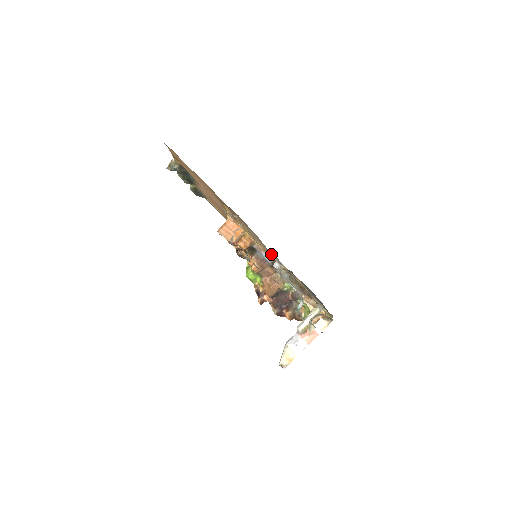
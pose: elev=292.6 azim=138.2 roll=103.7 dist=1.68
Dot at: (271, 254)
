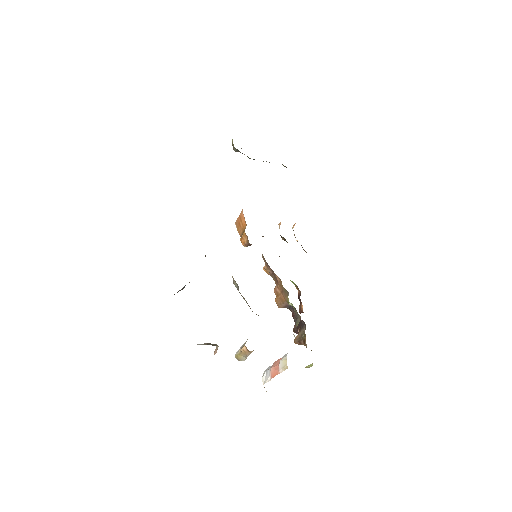
Dot at: occluded
